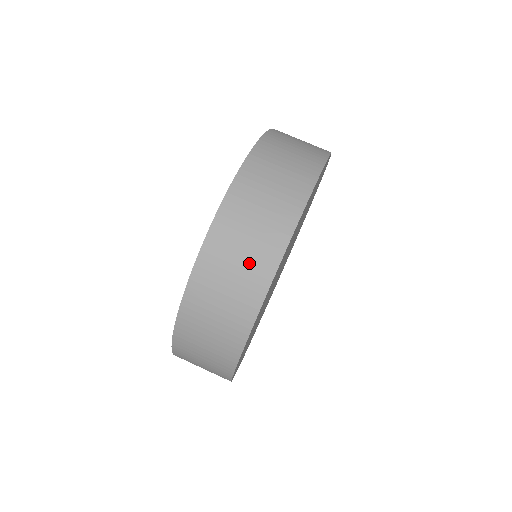
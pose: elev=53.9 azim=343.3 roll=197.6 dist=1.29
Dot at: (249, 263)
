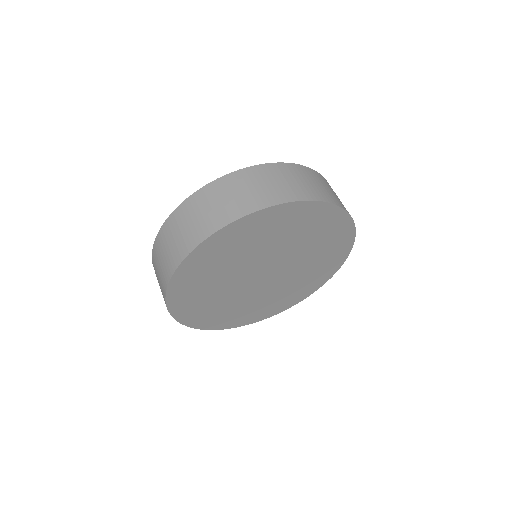
Dot at: (224, 207)
